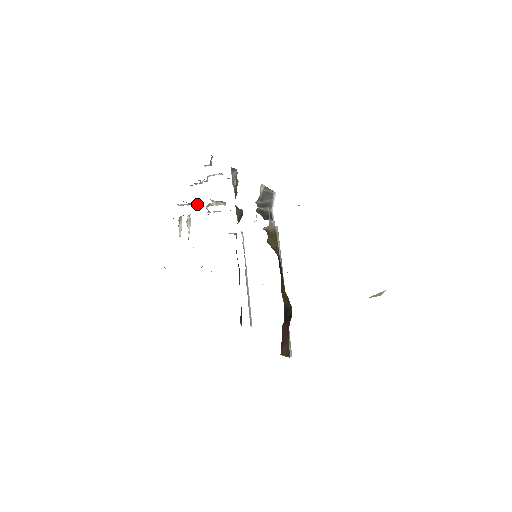
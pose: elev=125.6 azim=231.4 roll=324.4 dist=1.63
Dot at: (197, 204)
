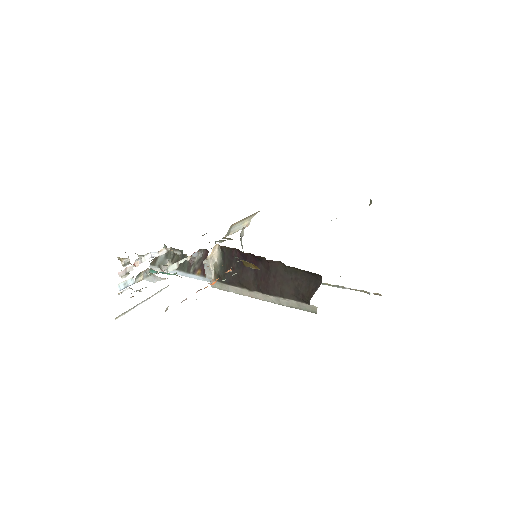
Dot at: occluded
